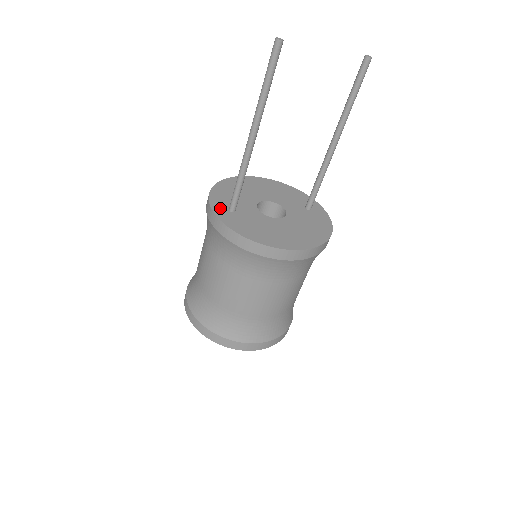
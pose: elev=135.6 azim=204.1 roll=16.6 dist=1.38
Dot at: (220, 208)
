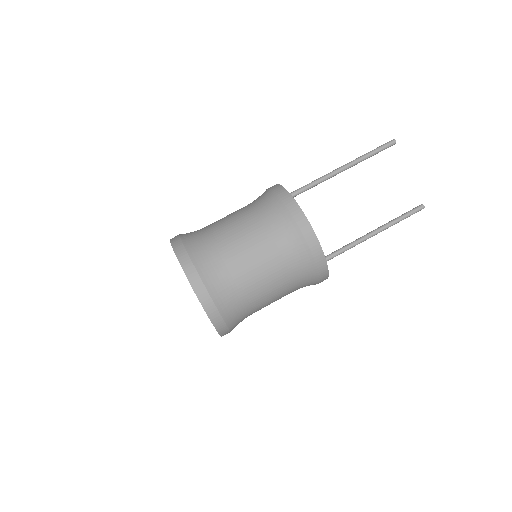
Dot at: occluded
